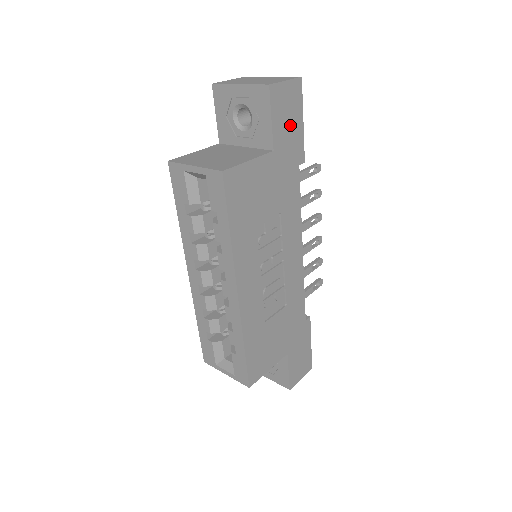
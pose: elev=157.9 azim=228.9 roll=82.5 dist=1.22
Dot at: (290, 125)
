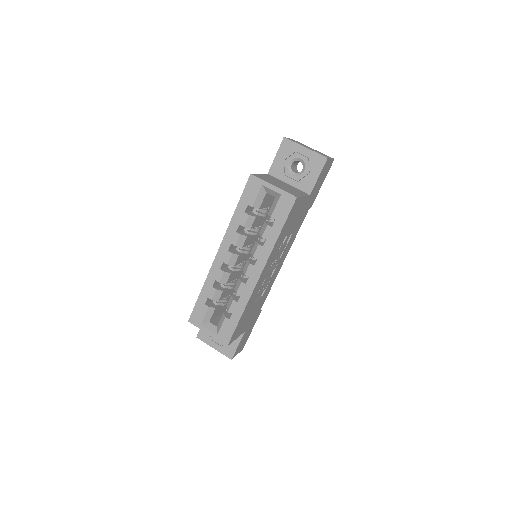
Dot at: (319, 184)
